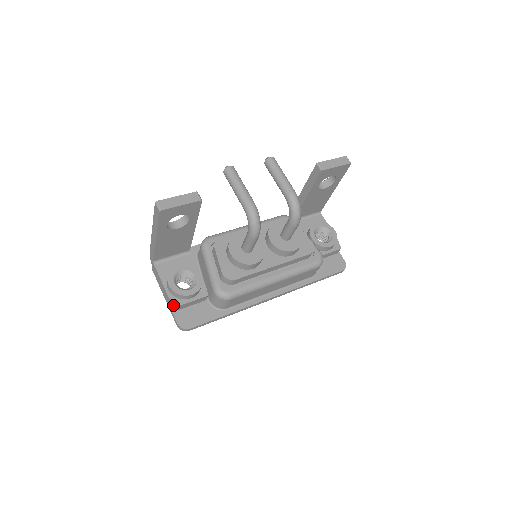
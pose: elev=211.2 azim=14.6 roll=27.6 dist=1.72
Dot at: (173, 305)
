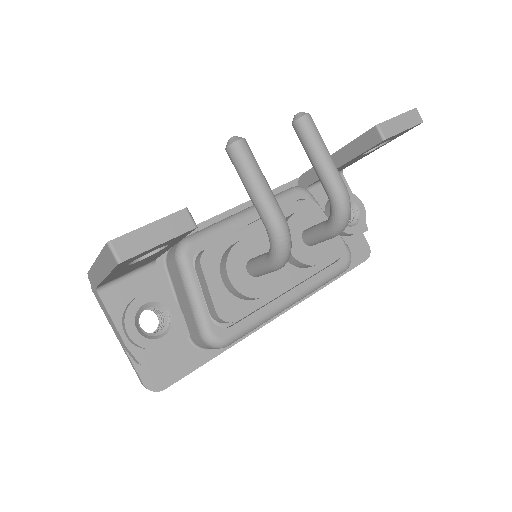
Dot at: (136, 360)
